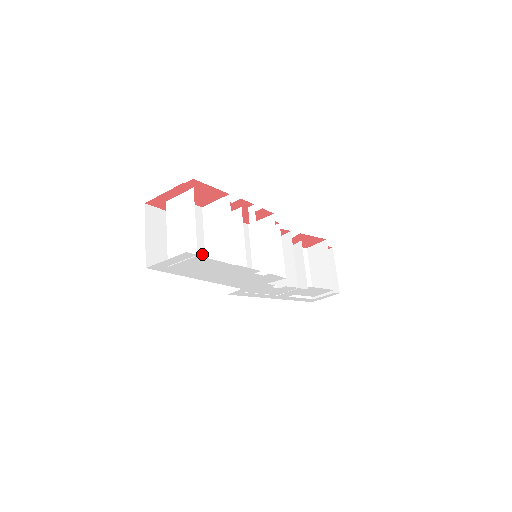
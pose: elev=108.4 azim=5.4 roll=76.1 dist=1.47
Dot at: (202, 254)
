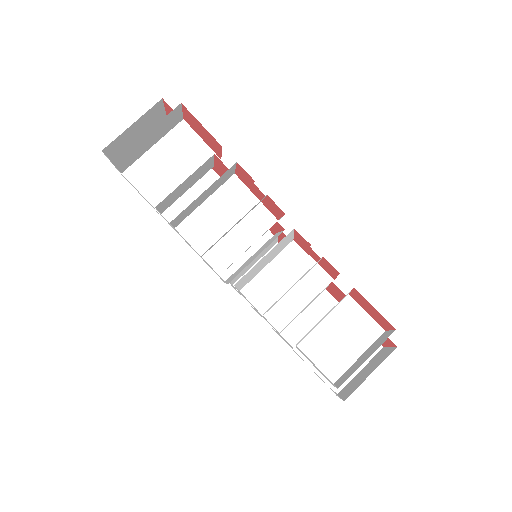
Dot at: occluded
